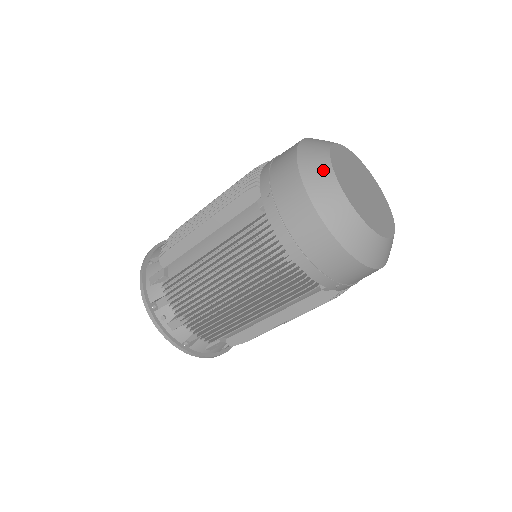
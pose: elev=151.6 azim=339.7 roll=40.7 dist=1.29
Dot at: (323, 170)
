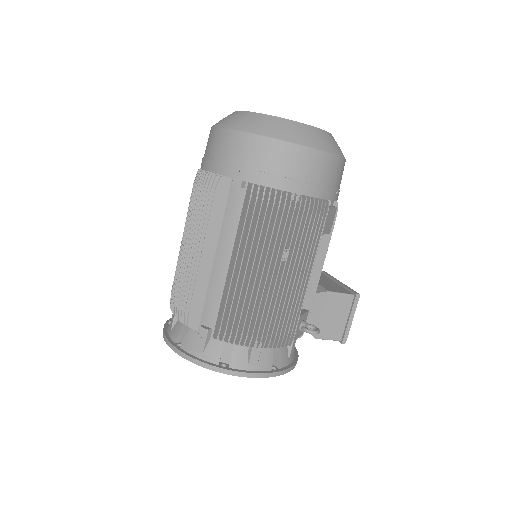
Dot at: occluded
